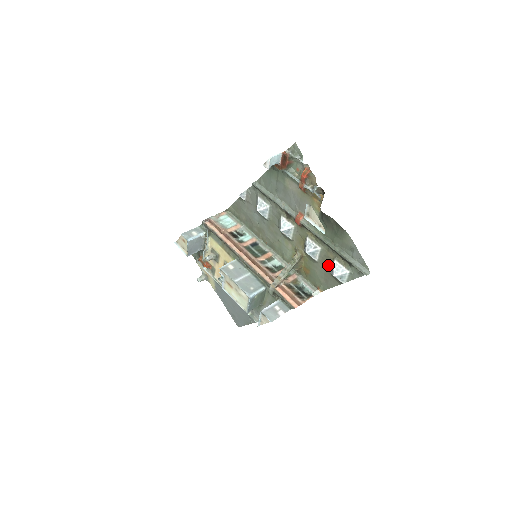
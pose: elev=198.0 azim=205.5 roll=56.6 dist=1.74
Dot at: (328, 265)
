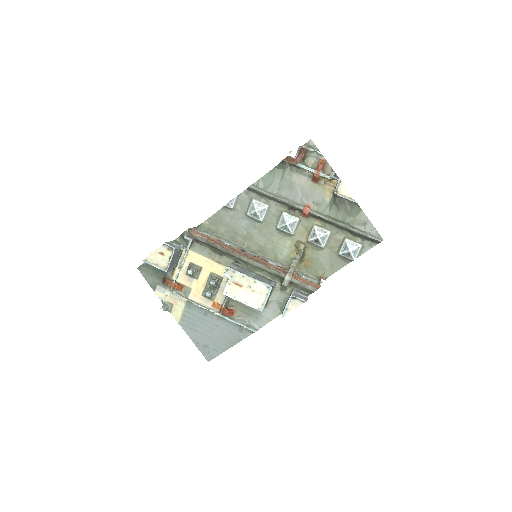
Dot at: (336, 248)
